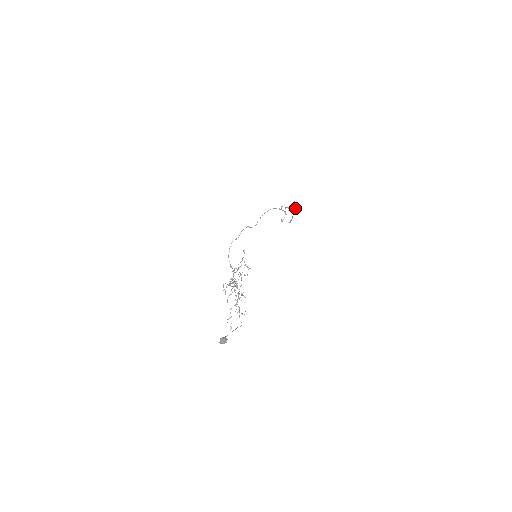
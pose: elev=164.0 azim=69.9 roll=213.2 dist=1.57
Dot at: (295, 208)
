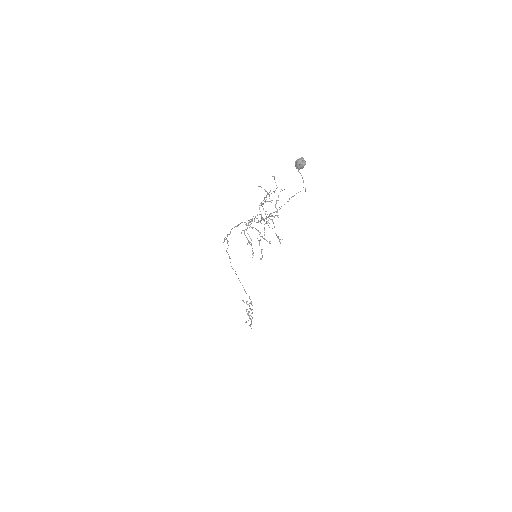
Dot at: (251, 321)
